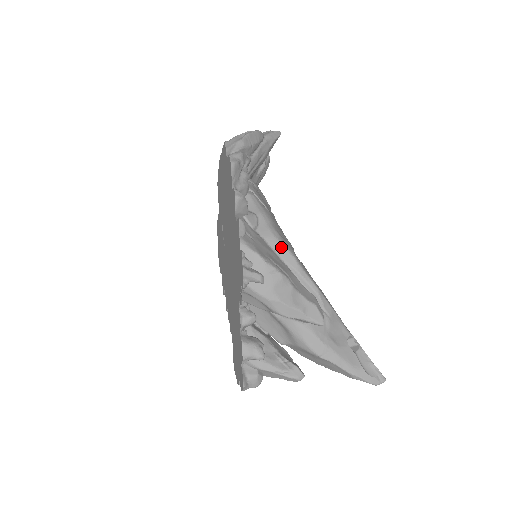
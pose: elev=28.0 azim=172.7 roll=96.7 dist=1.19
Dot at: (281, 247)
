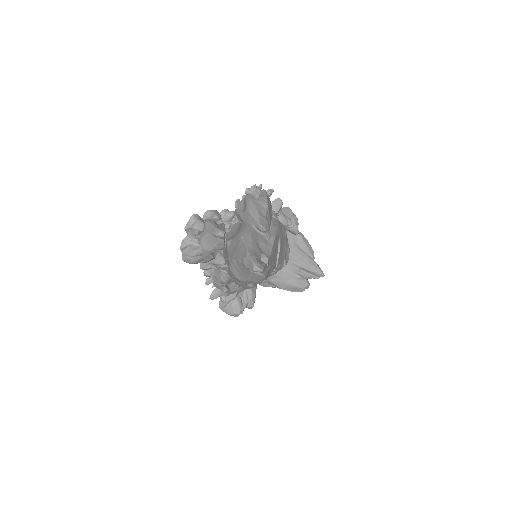
Dot at: (277, 223)
